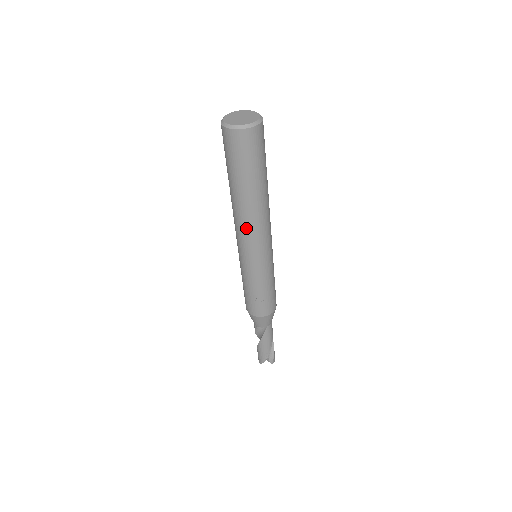
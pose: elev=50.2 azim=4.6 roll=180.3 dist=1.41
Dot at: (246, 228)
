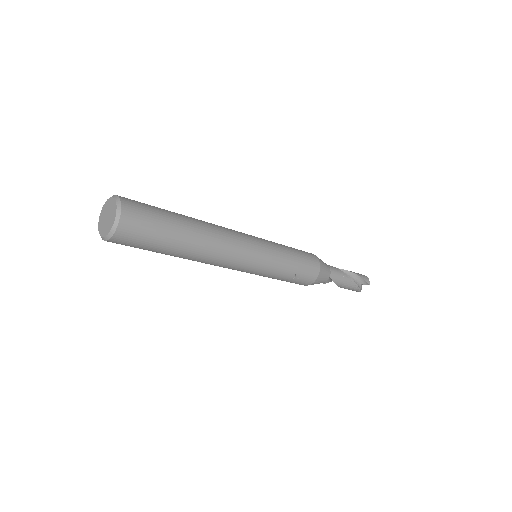
Dot at: (218, 263)
